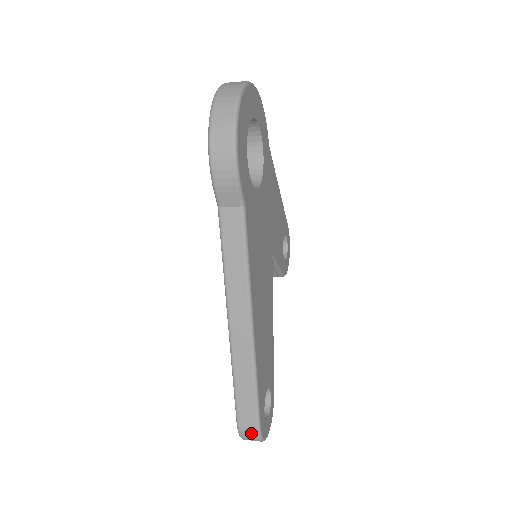
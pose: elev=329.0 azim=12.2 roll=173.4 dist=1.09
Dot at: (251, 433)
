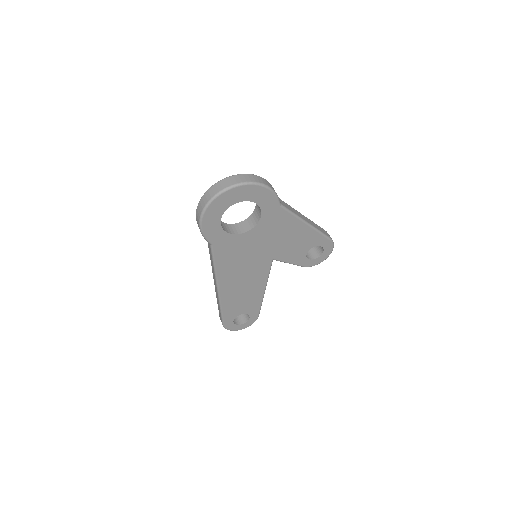
Dot at: occluded
